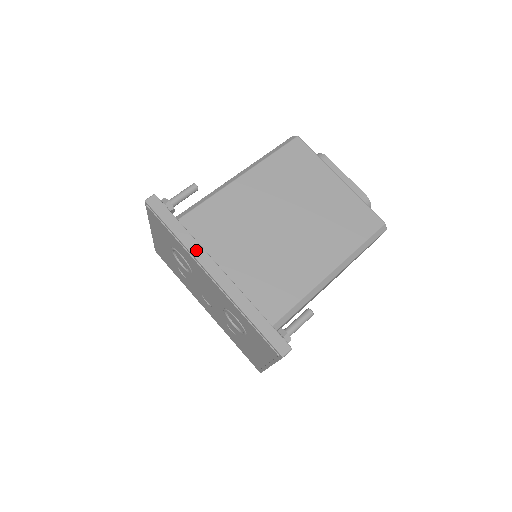
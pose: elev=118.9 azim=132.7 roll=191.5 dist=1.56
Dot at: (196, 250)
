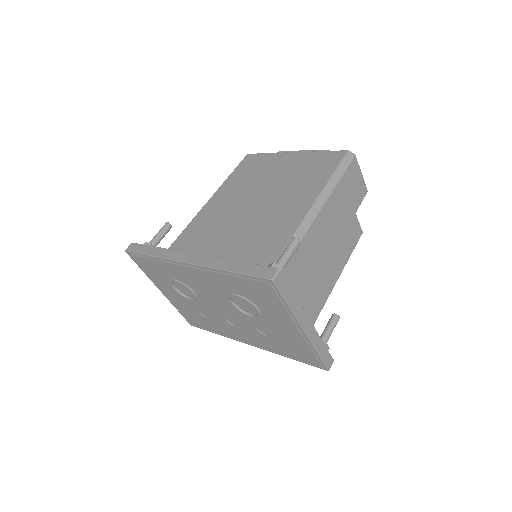
Dot at: (170, 255)
